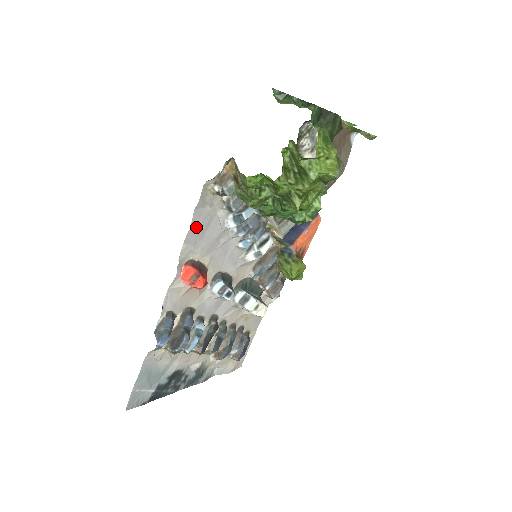
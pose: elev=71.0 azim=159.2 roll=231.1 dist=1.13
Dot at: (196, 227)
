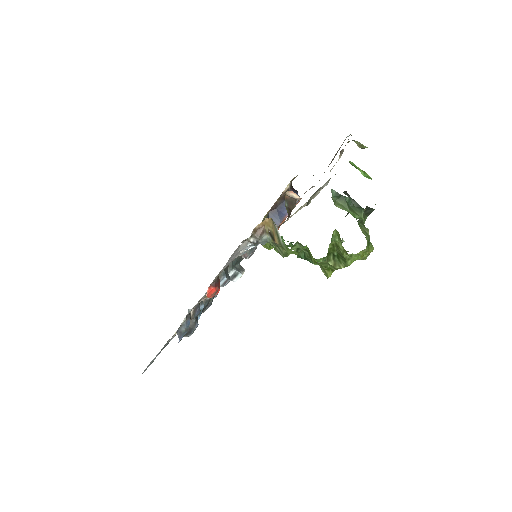
Dot at: (226, 264)
